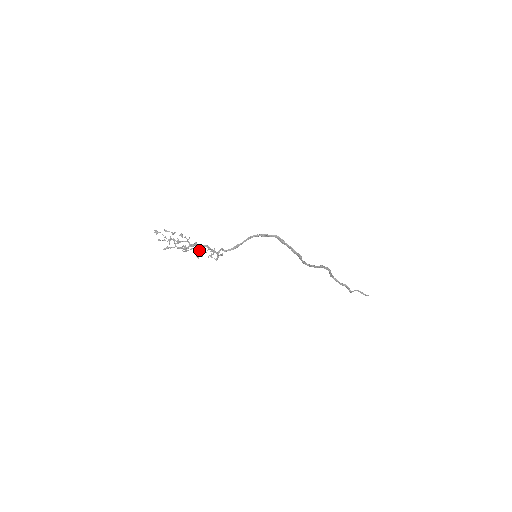
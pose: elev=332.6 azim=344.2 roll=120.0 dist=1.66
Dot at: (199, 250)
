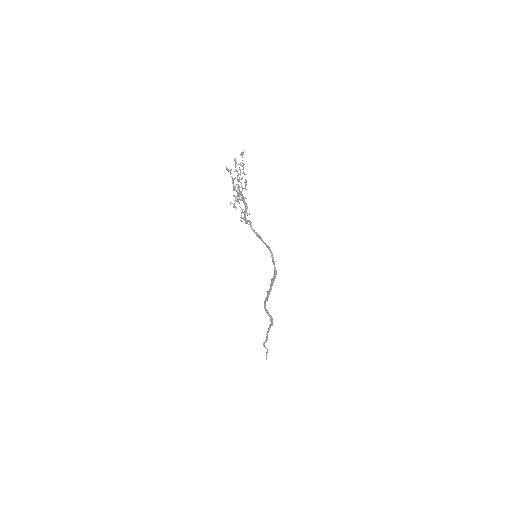
Dot at: (239, 202)
